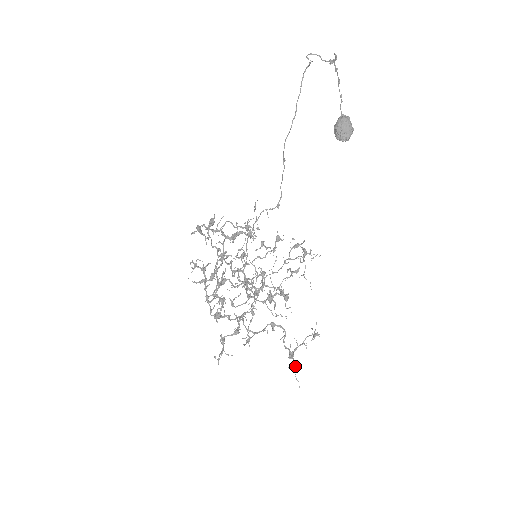
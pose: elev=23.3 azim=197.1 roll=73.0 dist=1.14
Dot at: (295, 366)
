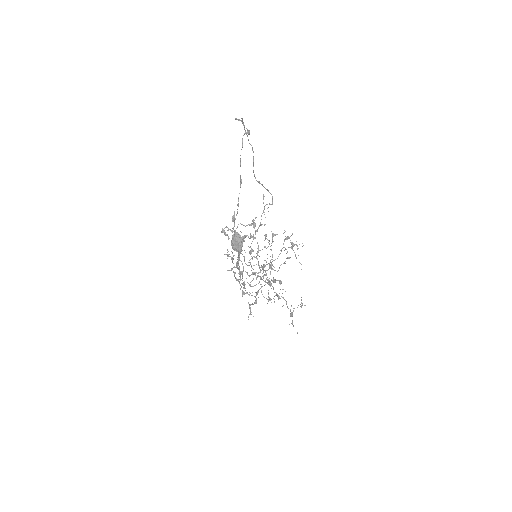
Dot at: occluded
